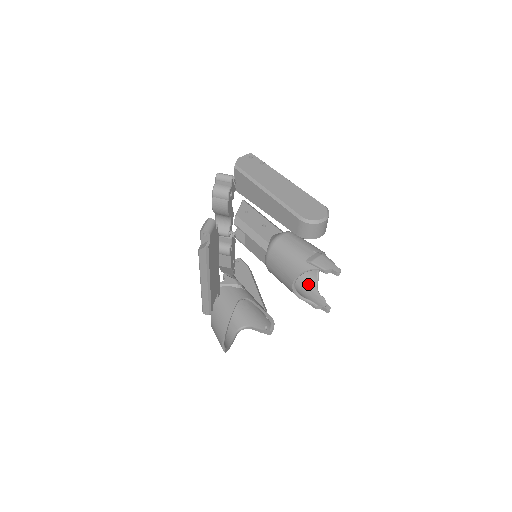
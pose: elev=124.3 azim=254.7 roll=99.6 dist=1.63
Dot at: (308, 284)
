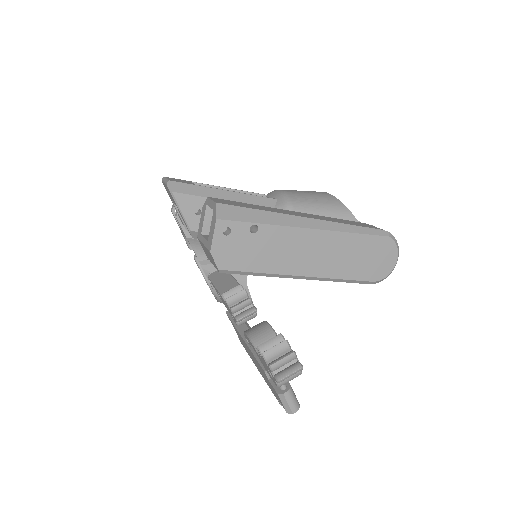
Dot at: occluded
